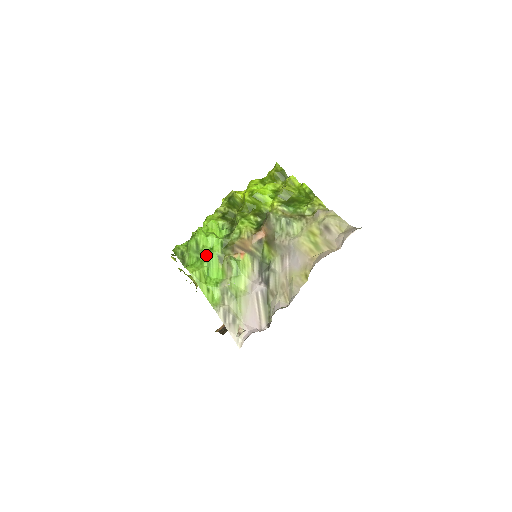
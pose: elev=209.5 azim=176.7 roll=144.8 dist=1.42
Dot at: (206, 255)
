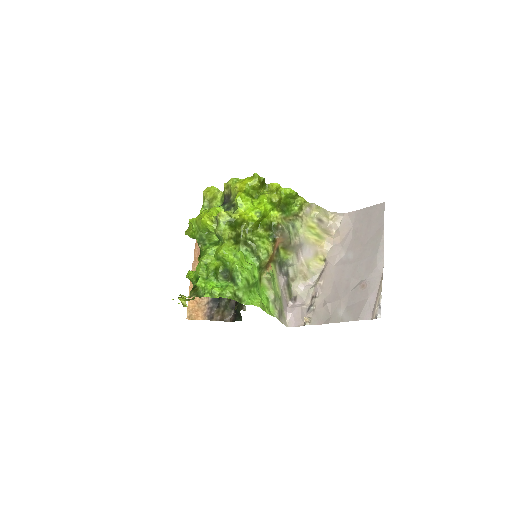
Dot at: (255, 285)
